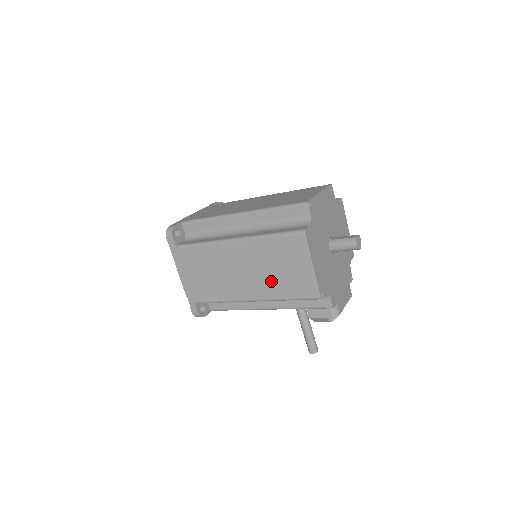
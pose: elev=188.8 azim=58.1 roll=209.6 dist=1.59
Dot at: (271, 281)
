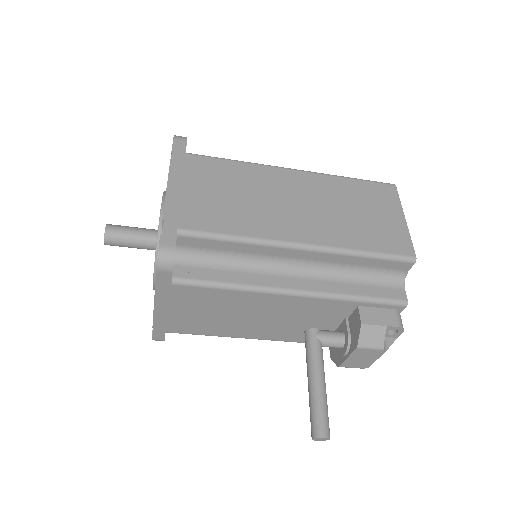
Dot at: (343, 224)
